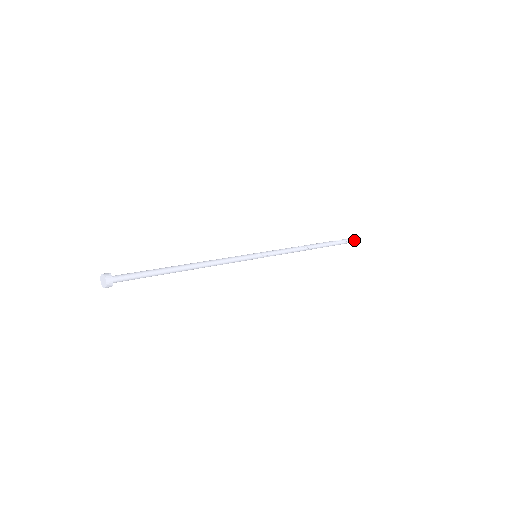
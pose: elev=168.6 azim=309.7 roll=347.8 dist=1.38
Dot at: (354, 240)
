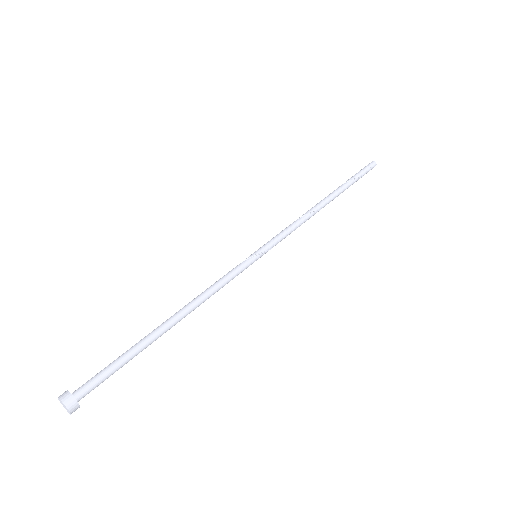
Dot at: (368, 170)
